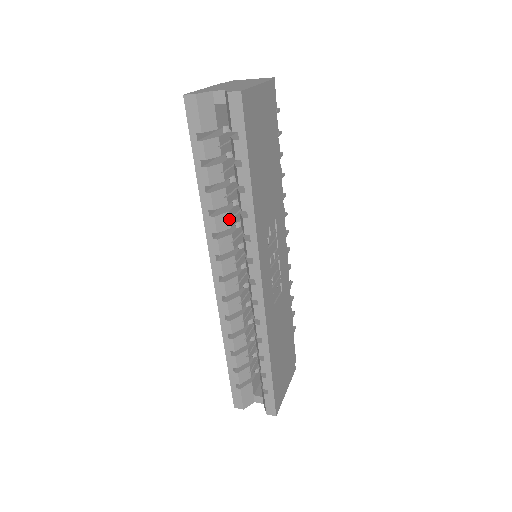
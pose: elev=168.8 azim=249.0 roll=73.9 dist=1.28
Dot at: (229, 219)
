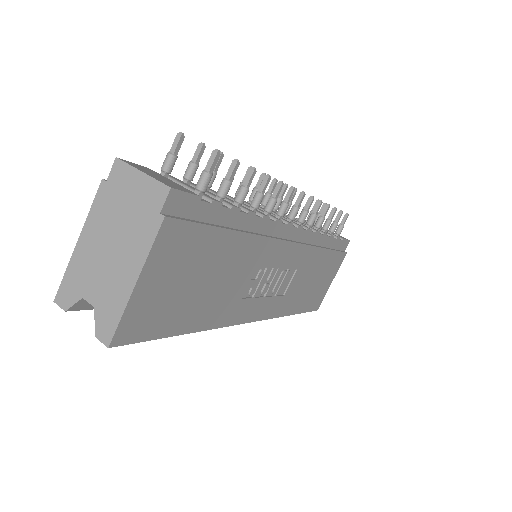
Dot at: occluded
